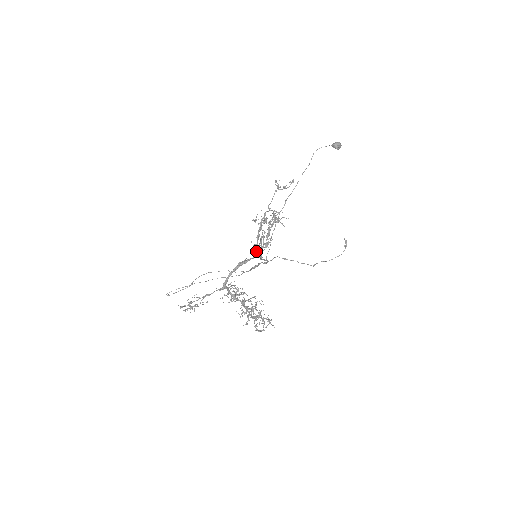
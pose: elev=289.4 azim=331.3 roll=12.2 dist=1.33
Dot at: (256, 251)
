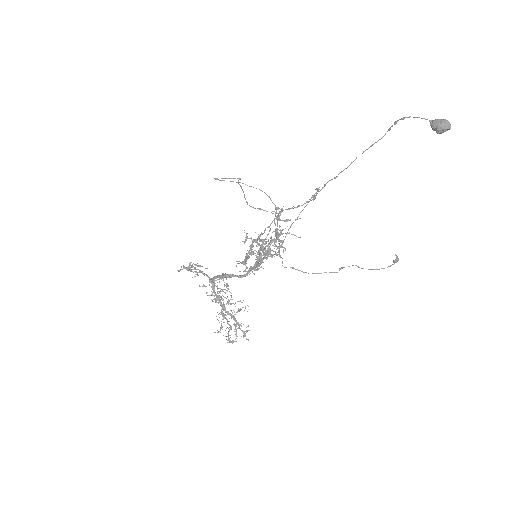
Dot at: occluded
